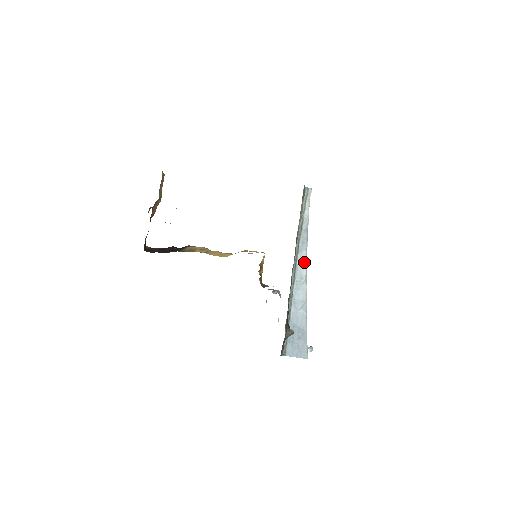
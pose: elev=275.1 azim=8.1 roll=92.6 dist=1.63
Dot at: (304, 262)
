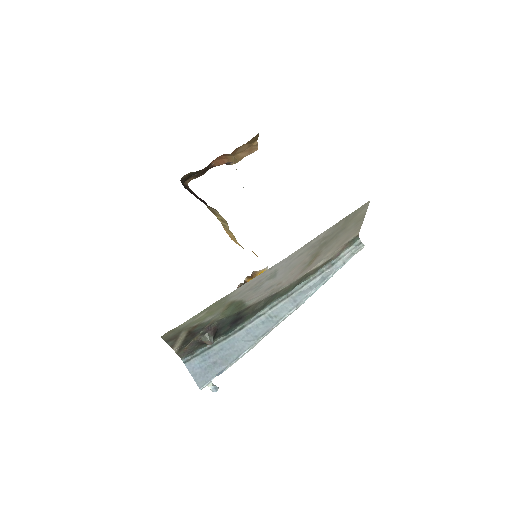
Dot at: (293, 305)
